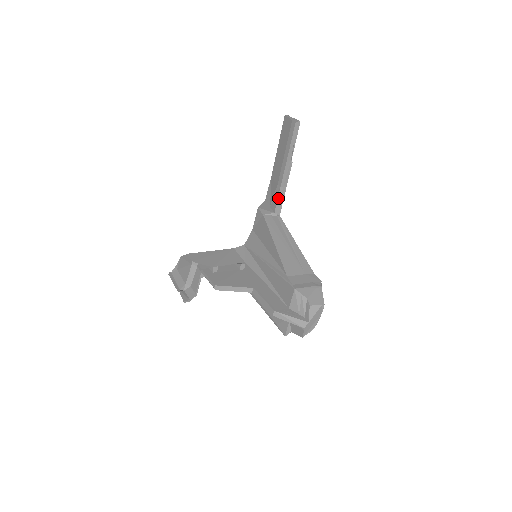
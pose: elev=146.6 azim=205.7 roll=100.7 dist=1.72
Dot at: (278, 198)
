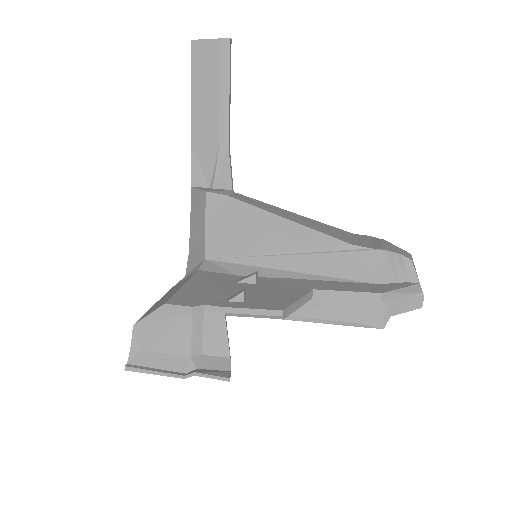
Dot at: (230, 166)
